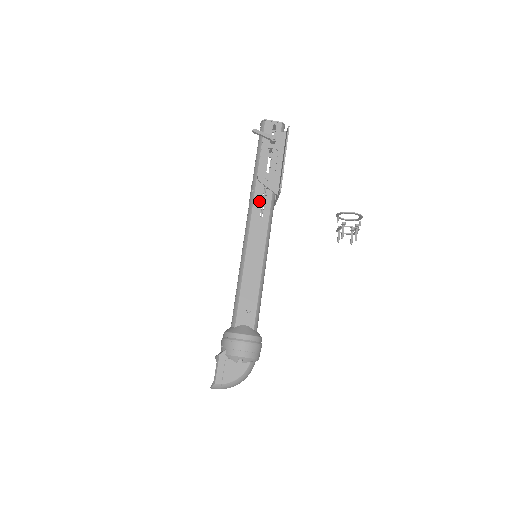
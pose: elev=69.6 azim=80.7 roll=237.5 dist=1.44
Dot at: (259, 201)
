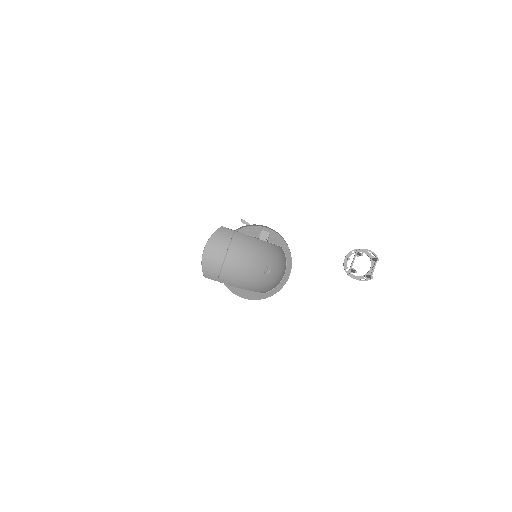
Dot at: occluded
